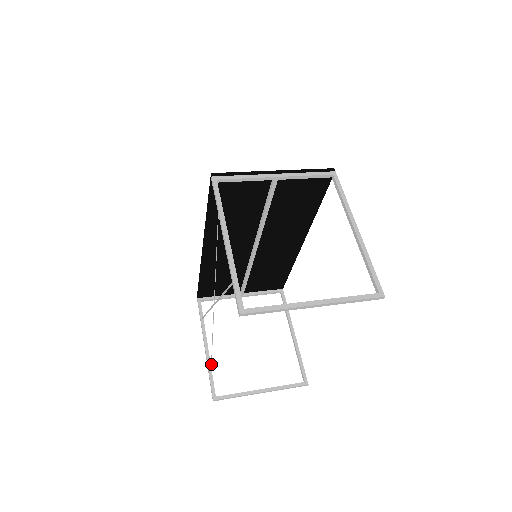
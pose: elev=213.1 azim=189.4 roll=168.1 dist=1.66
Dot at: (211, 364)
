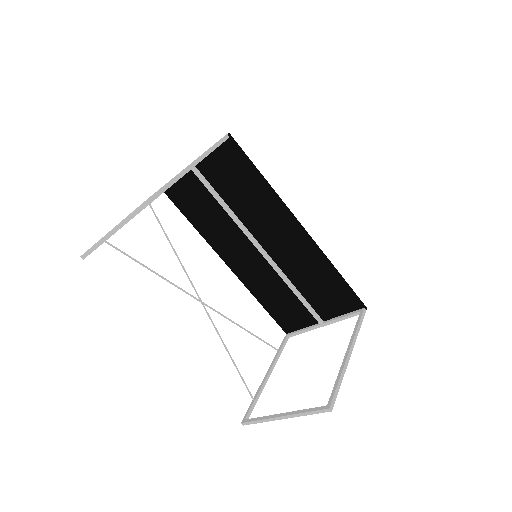
Dot at: (243, 382)
